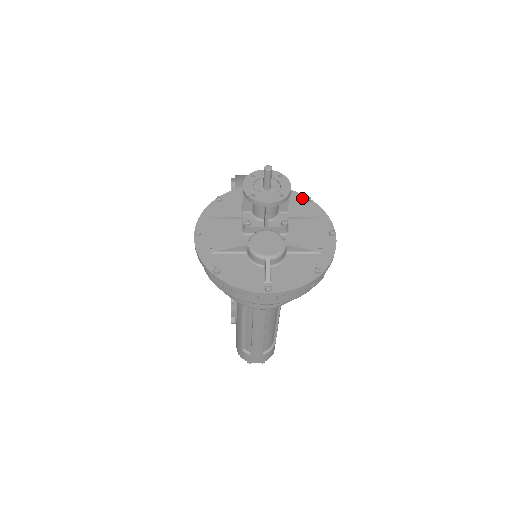
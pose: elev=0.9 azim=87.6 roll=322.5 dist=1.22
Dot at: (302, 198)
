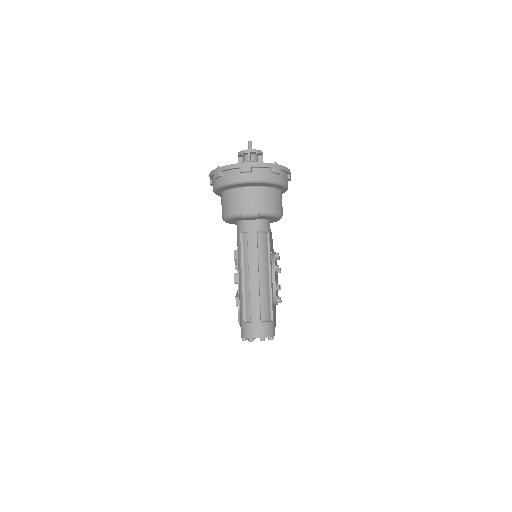
Dot at: occluded
